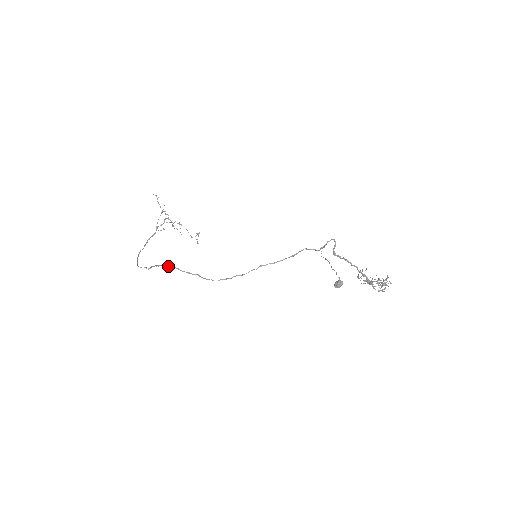
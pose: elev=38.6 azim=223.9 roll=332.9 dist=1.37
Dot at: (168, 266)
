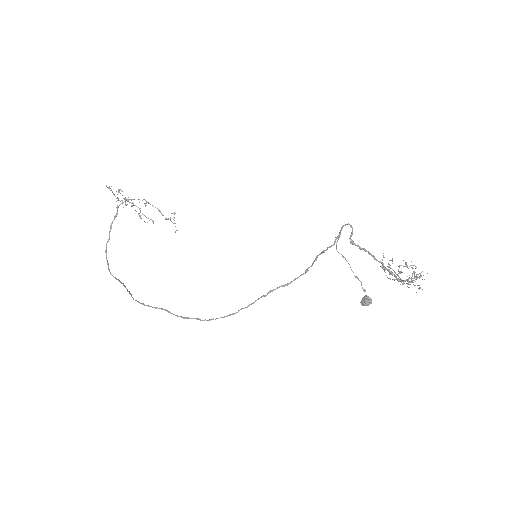
Dot at: (156, 308)
